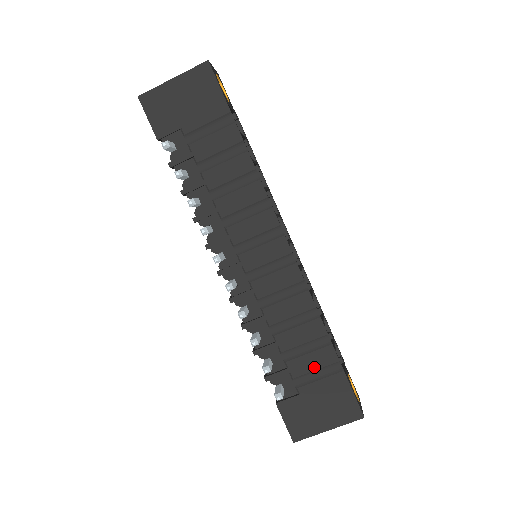
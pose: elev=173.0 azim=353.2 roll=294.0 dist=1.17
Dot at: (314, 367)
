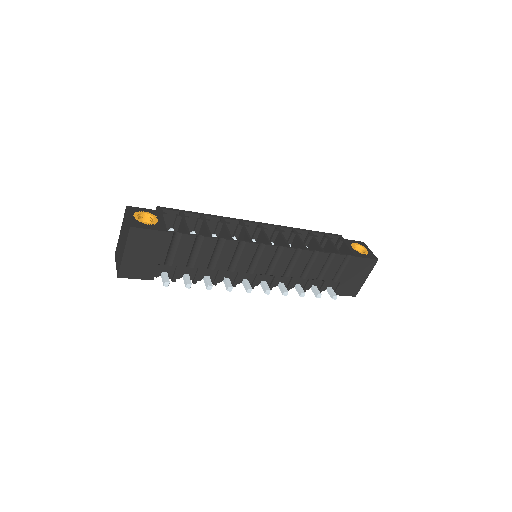
Dot at: (337, 269)
